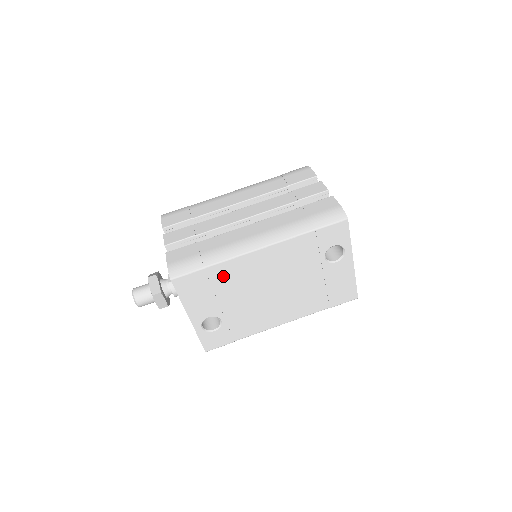
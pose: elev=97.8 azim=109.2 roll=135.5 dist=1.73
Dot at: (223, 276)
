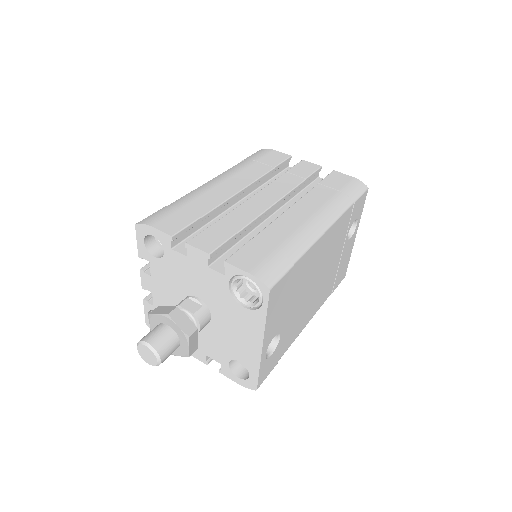
Dot at: (299, 273)
